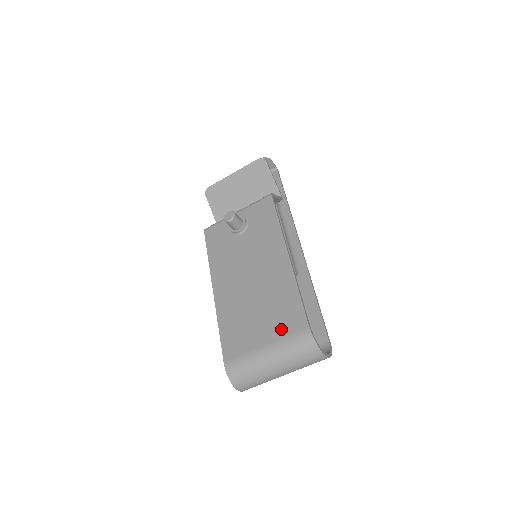
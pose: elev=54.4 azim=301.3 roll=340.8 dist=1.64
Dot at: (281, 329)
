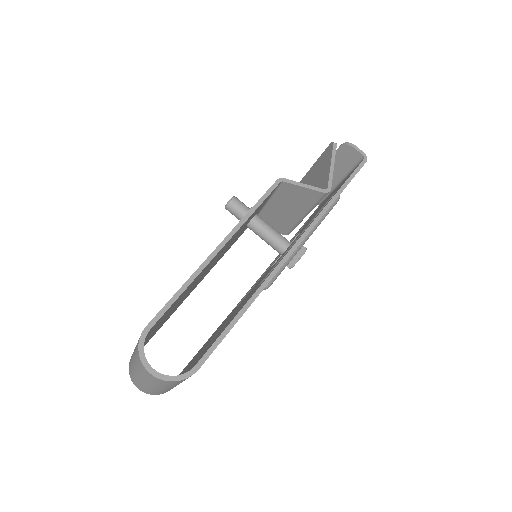
Dot at: occluded
